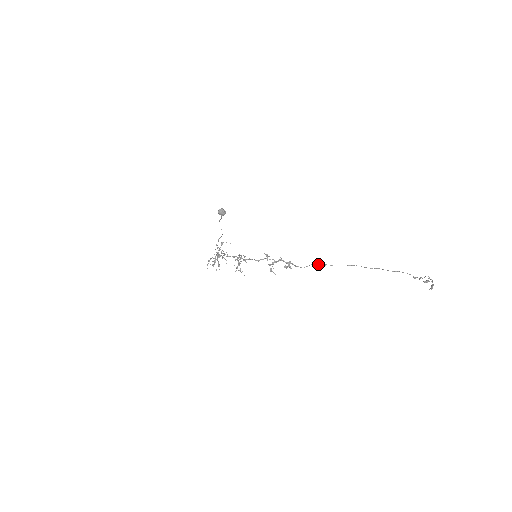
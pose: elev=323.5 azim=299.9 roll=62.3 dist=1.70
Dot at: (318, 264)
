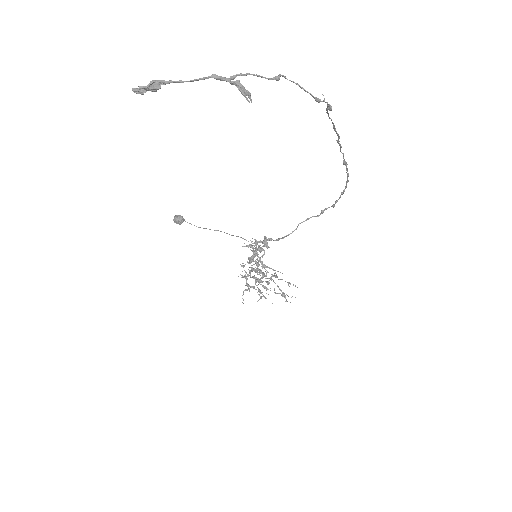
Dot at: (310, 217)
